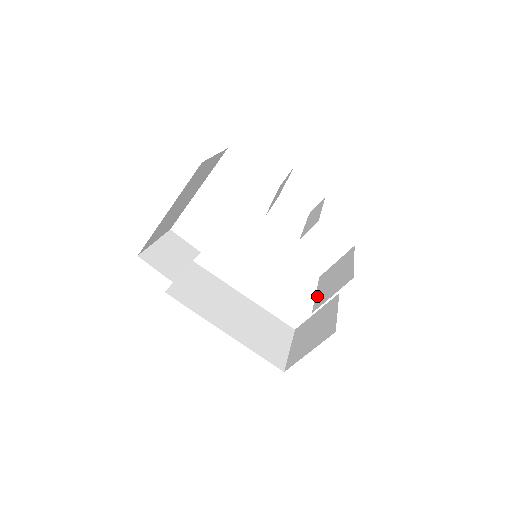
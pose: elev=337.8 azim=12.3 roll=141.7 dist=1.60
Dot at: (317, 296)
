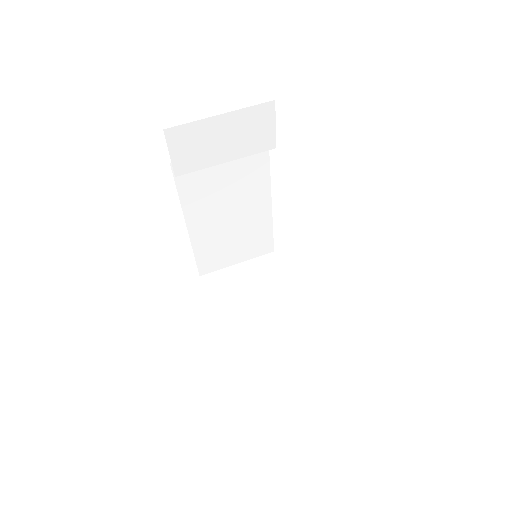
Dot at: (252, 316)
